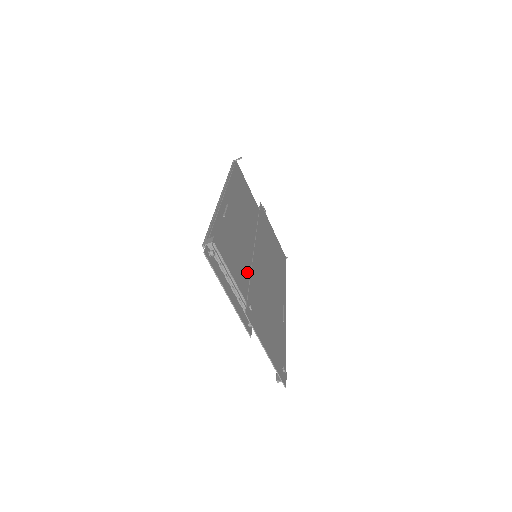
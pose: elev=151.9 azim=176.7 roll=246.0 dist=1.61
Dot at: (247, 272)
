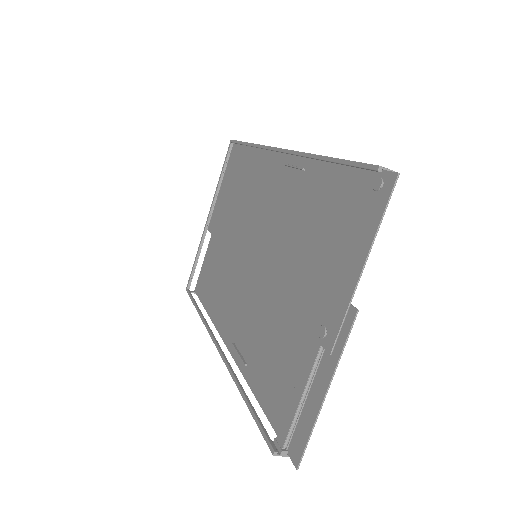
Dot at: (284, 263)
